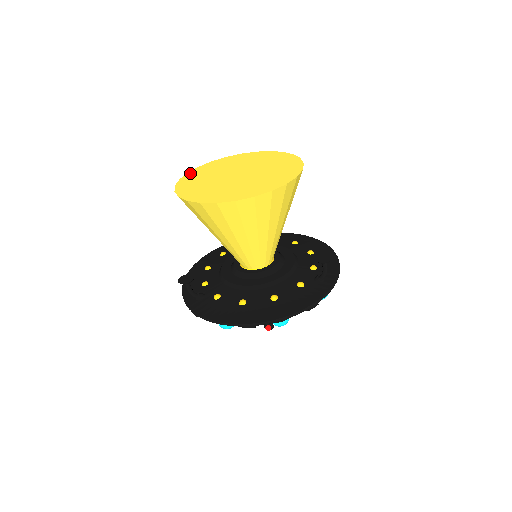
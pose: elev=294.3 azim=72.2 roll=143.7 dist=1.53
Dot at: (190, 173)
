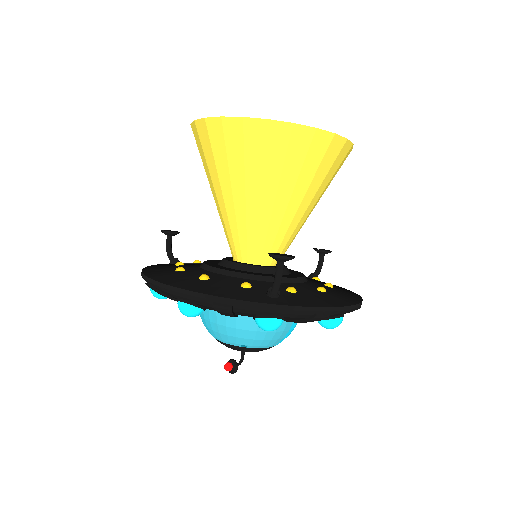
Dot at: occluded
